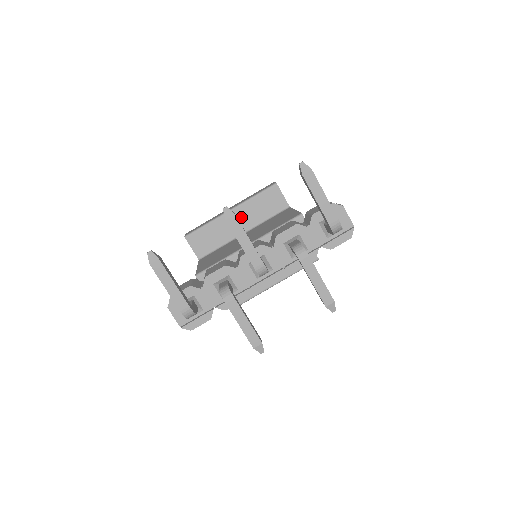
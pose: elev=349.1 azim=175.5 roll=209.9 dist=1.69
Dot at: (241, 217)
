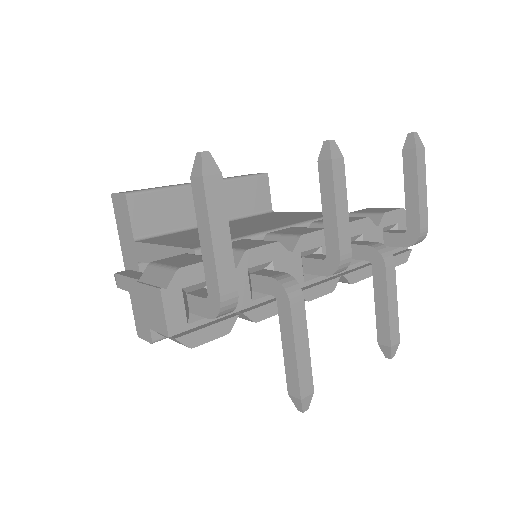
Dot at: occluded
